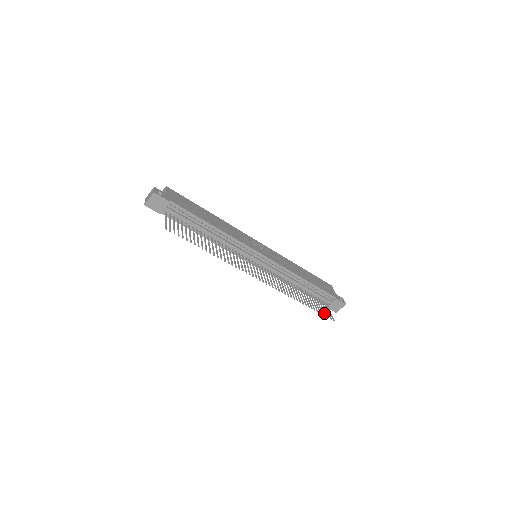
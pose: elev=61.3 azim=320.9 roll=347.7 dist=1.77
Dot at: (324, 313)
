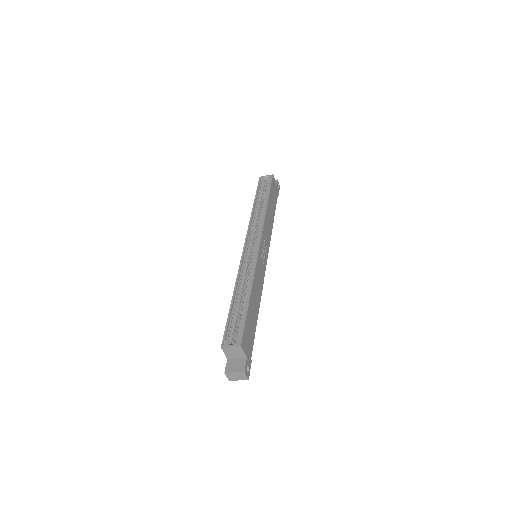
Dot at: occluded
